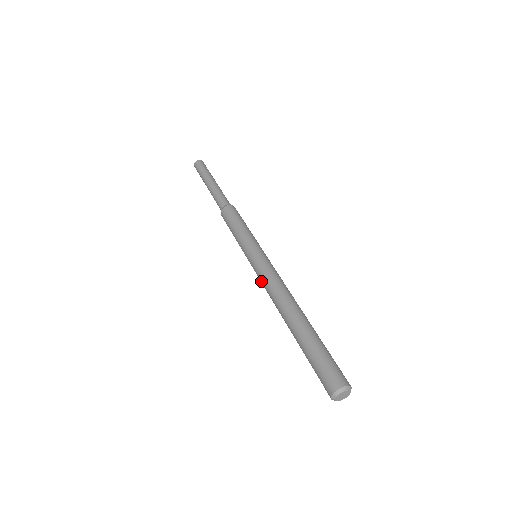
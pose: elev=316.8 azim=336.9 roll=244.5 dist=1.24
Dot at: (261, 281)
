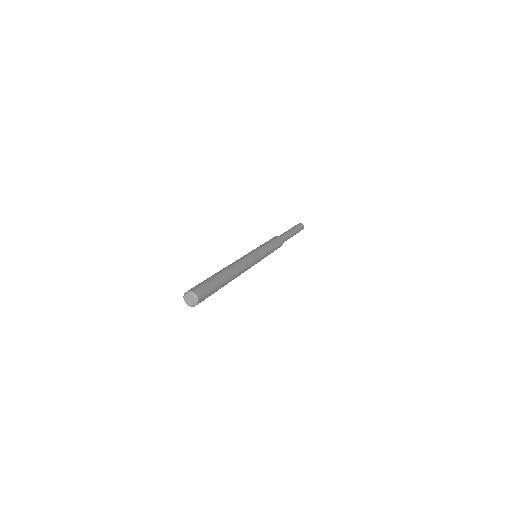
Dot at: occluded
